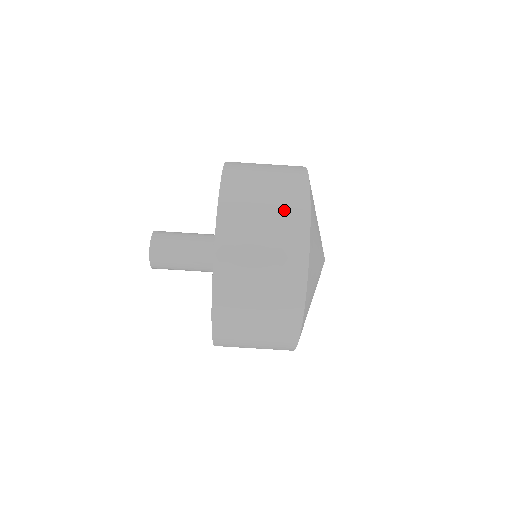
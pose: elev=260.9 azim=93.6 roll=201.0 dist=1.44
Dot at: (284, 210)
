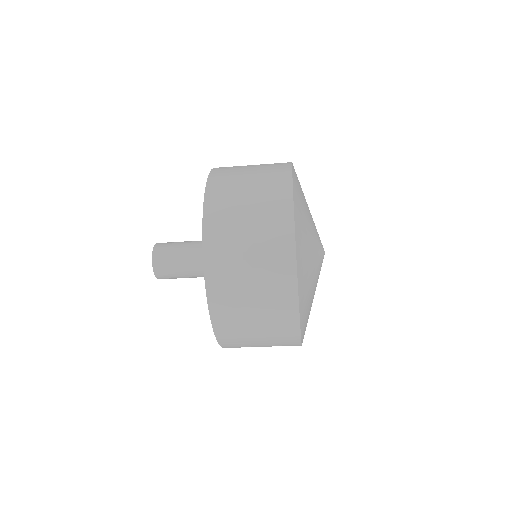
Dot at: (272, 293)
